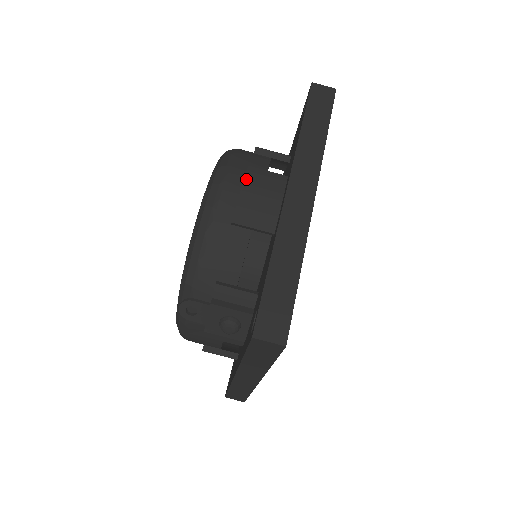
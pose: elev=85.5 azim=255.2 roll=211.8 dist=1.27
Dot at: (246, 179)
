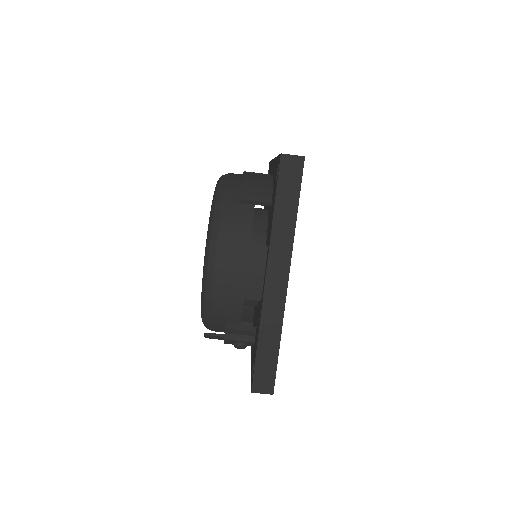
Dot at: (234, 259)
